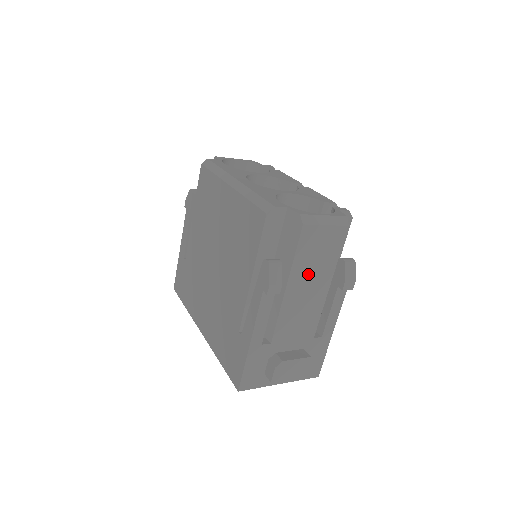
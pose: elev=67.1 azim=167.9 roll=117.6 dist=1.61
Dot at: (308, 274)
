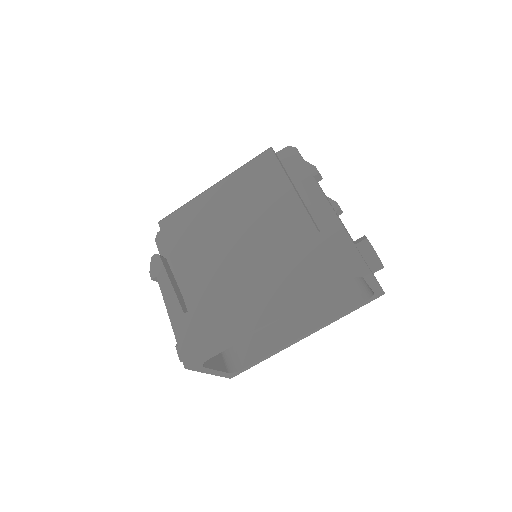
Dot at: occluded
